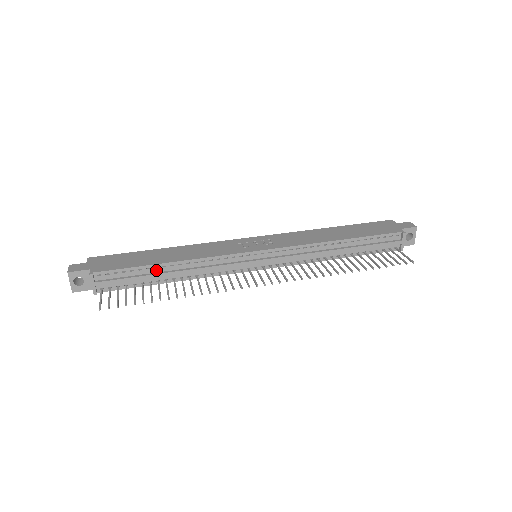
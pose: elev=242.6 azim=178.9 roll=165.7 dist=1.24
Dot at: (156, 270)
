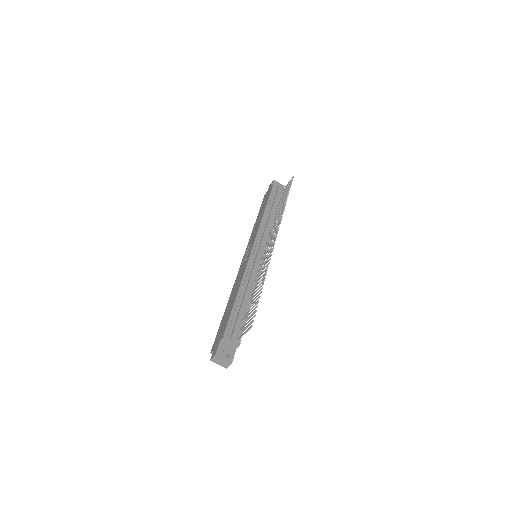
Dot at: (239, 302)
